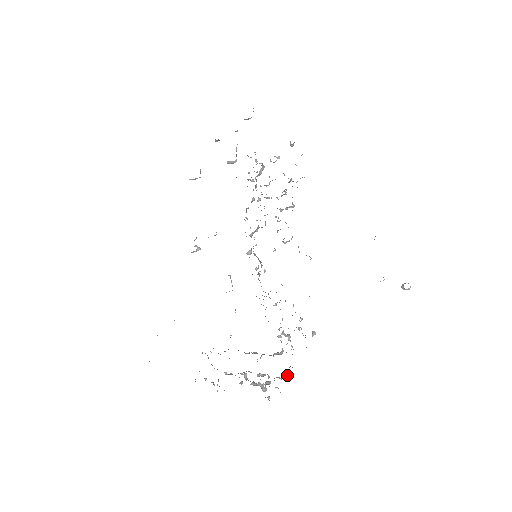
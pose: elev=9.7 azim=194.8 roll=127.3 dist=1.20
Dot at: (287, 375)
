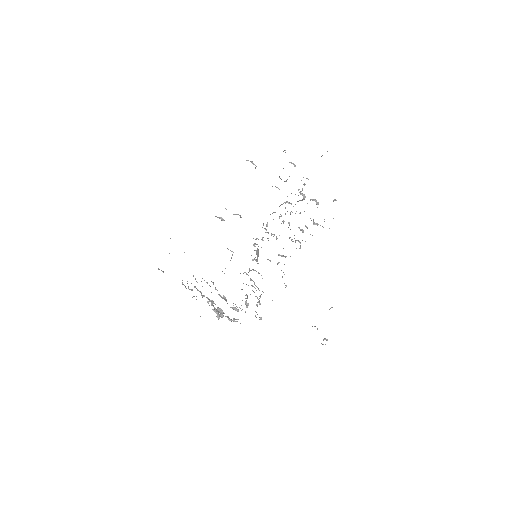
Dot at: (234, 321)
